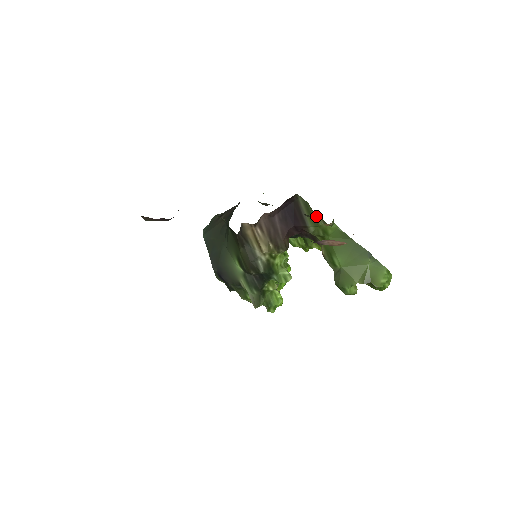
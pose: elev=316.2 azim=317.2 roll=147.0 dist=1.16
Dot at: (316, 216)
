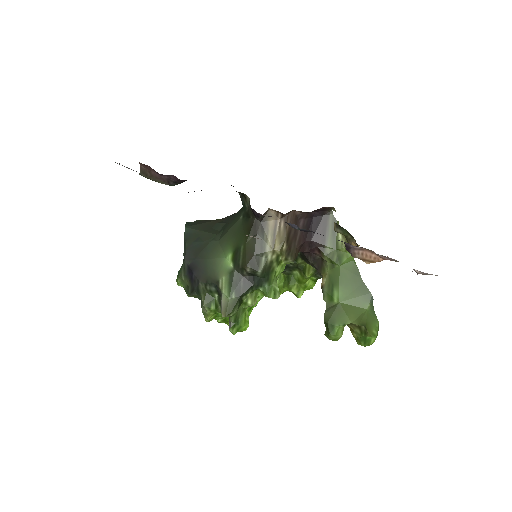
Dot at: (340, 238)
